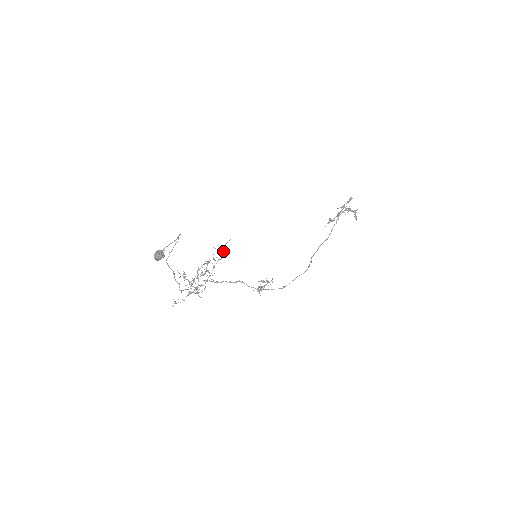
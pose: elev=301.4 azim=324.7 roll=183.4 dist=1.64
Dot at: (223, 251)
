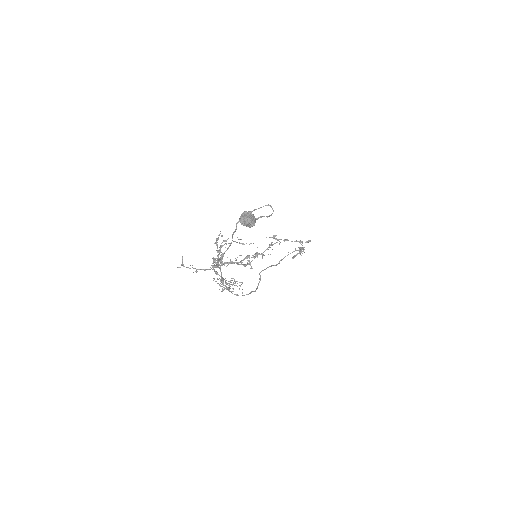
Dot at: occluded
